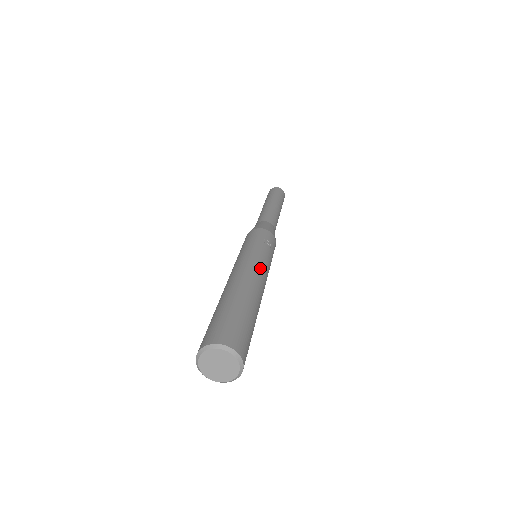
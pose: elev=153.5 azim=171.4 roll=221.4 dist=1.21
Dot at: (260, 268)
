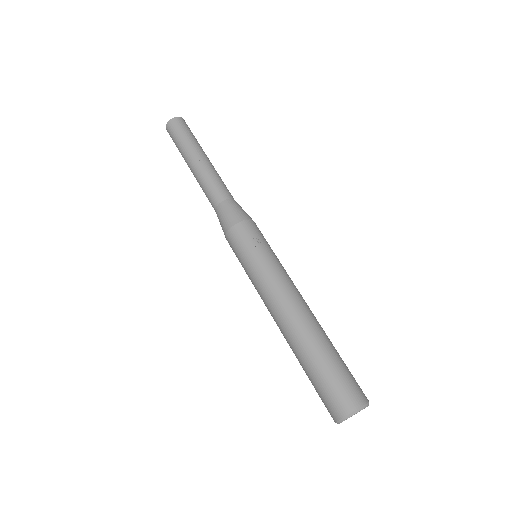
Dot at: (284, 289)
